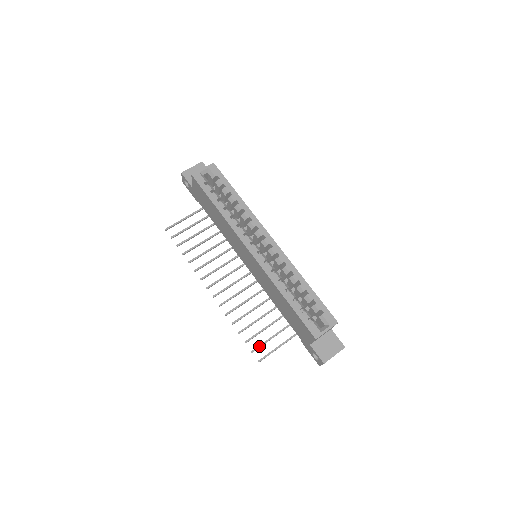
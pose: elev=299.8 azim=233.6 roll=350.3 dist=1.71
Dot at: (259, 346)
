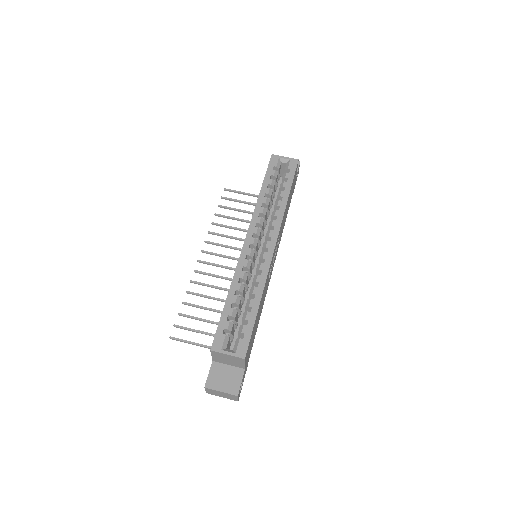
Dot at: (184, 327)
